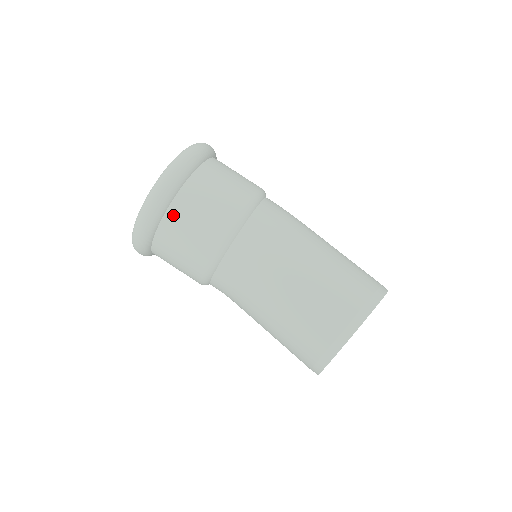
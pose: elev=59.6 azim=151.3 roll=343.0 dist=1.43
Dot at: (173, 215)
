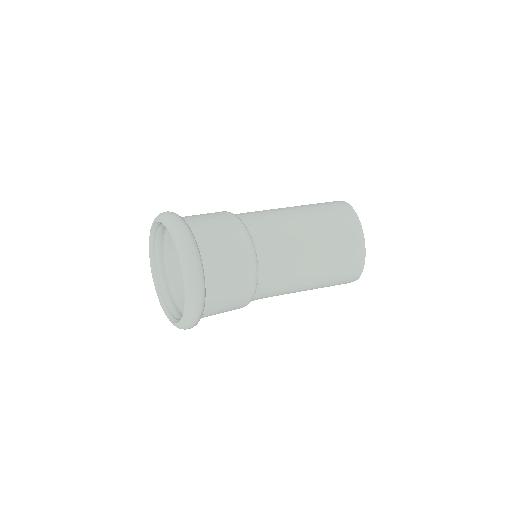
Dot at: (208, 259)
